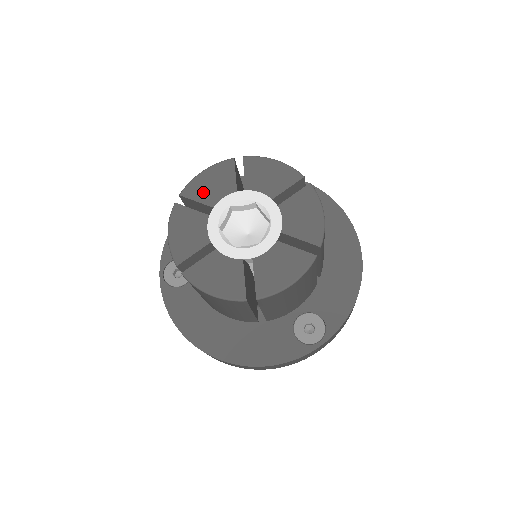
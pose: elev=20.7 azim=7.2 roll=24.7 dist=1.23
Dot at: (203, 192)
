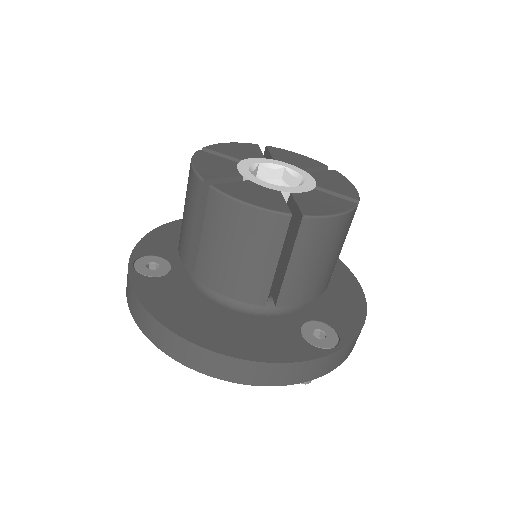
Dot at: (229, 151)
